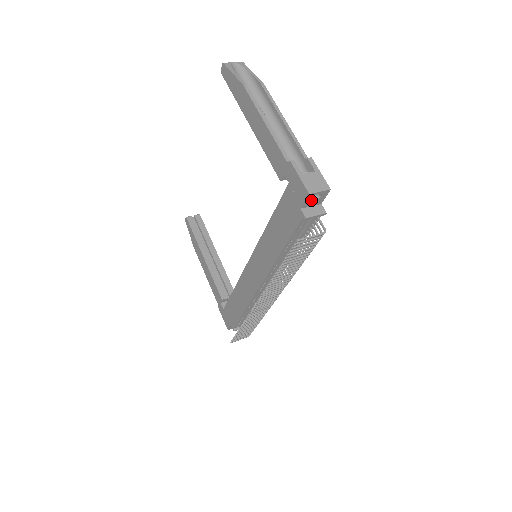
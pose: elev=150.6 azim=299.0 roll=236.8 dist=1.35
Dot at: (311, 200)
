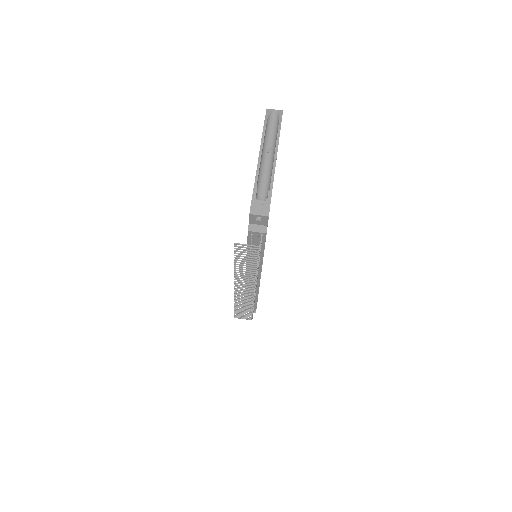
Dot at: (255, 220)
